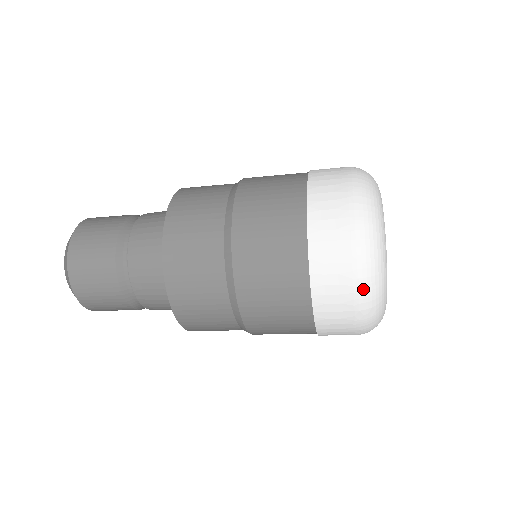
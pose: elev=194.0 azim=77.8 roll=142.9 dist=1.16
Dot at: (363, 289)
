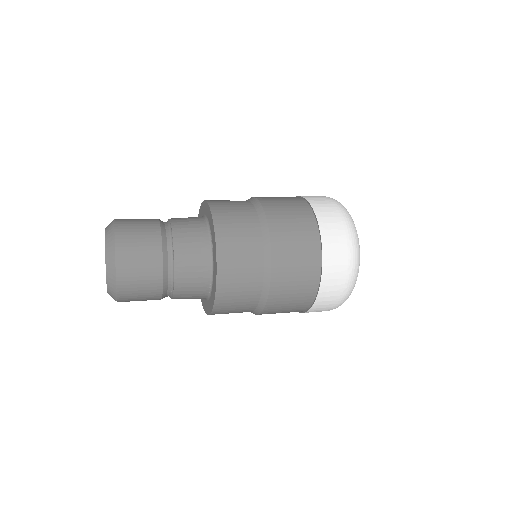
Dot at: (352, 247)
